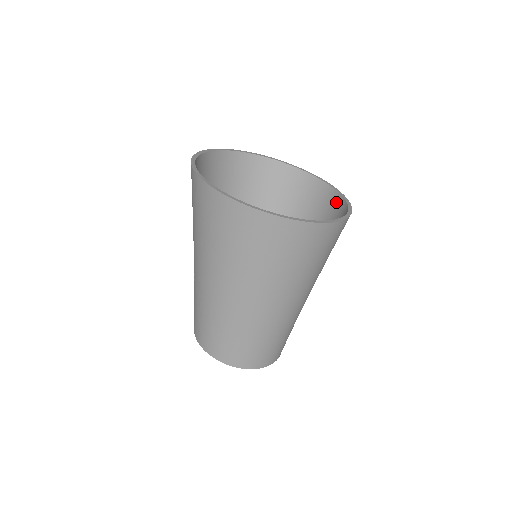
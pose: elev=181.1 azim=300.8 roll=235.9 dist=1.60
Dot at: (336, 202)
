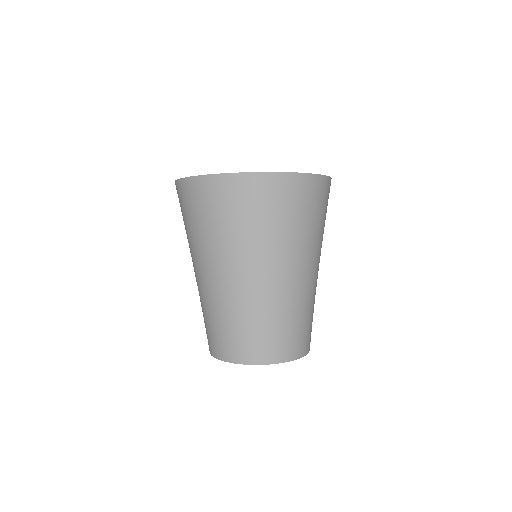
Dot at: occluded
